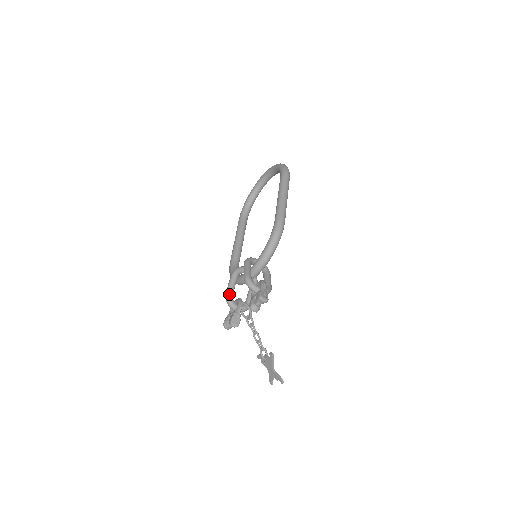
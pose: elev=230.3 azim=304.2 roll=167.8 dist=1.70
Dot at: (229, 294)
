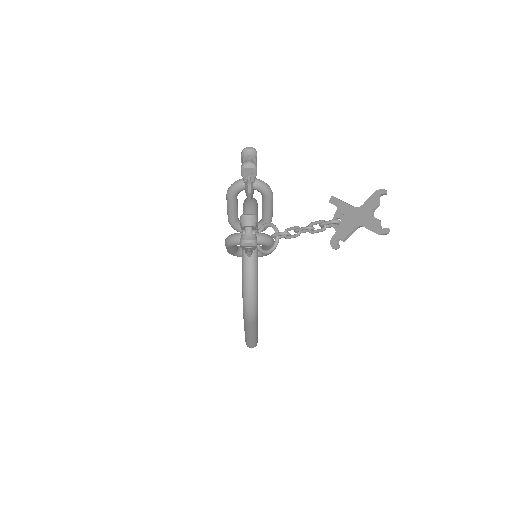
Dot at: (228, 236)
